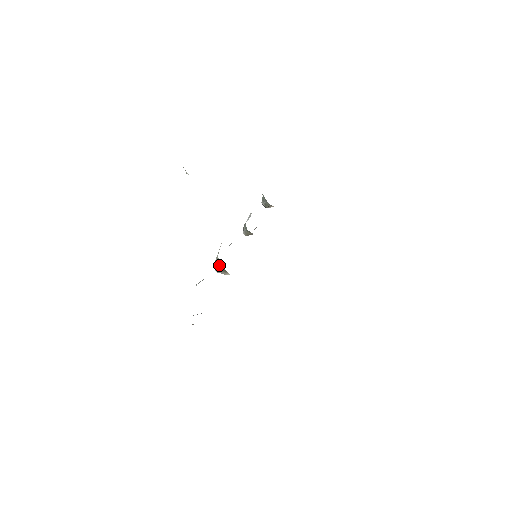
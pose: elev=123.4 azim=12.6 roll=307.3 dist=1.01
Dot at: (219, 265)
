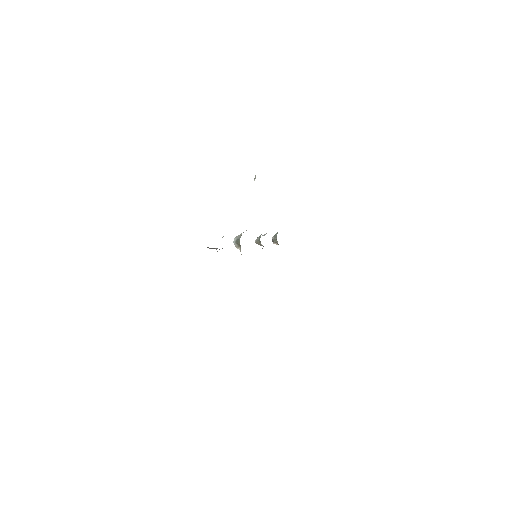
Dot at: (239, 239)
